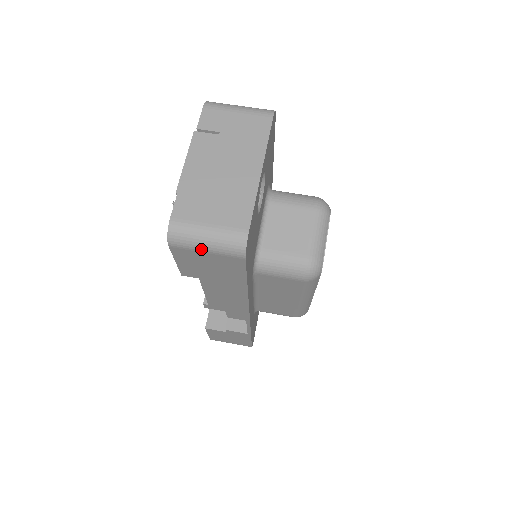
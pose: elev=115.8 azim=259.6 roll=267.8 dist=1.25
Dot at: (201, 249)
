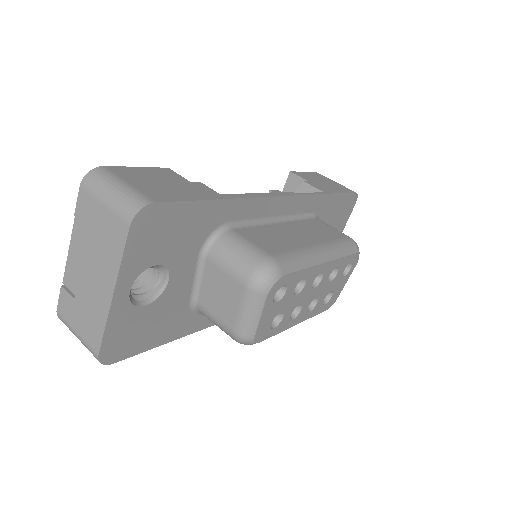
Dot at: occluded
